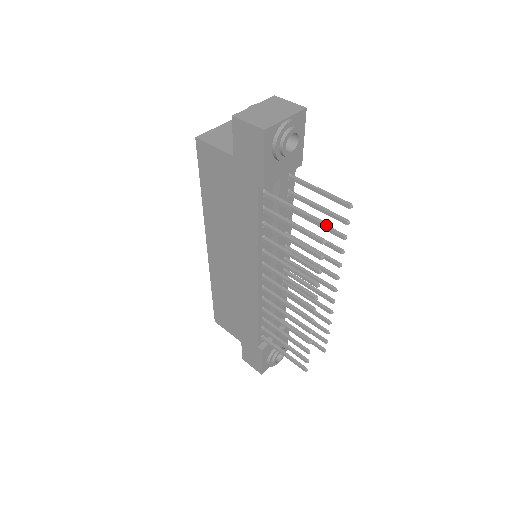
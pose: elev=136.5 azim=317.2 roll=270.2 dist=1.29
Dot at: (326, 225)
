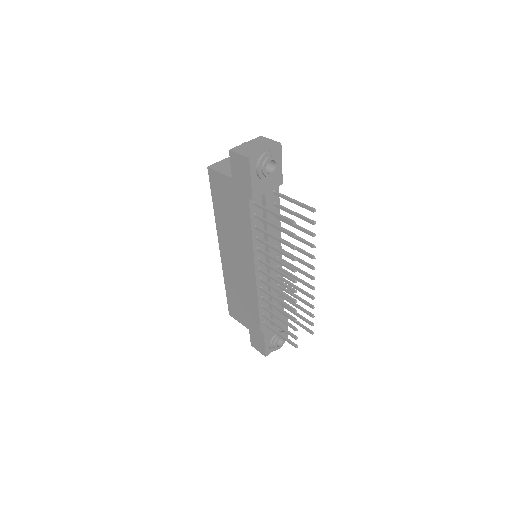
Dot at: (294, 223)
